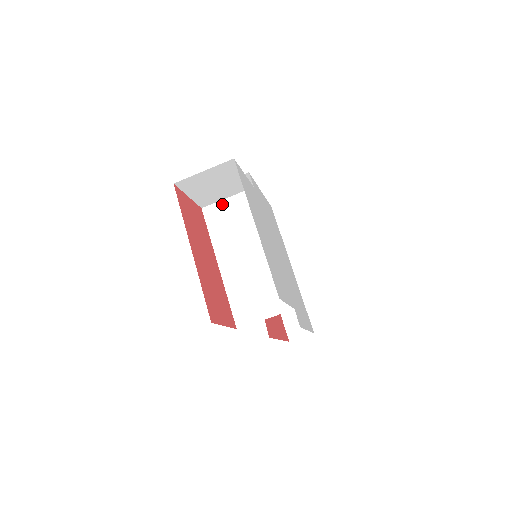
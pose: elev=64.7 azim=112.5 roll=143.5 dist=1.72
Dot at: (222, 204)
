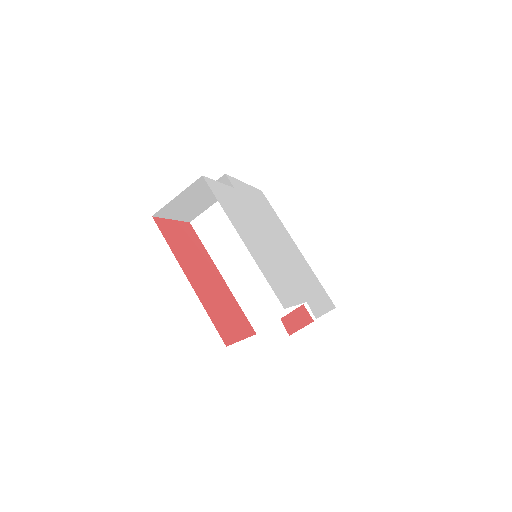
Dot at: (208, 213)
